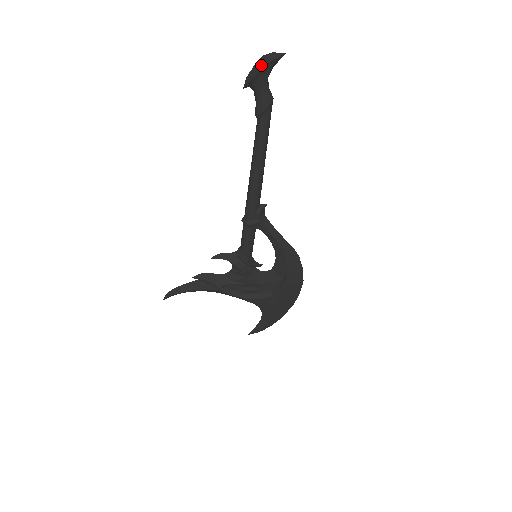
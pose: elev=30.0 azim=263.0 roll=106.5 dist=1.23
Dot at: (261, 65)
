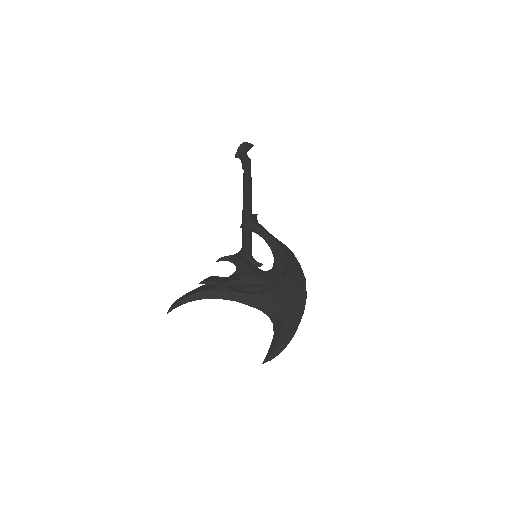
Dot at: (242, 145)
